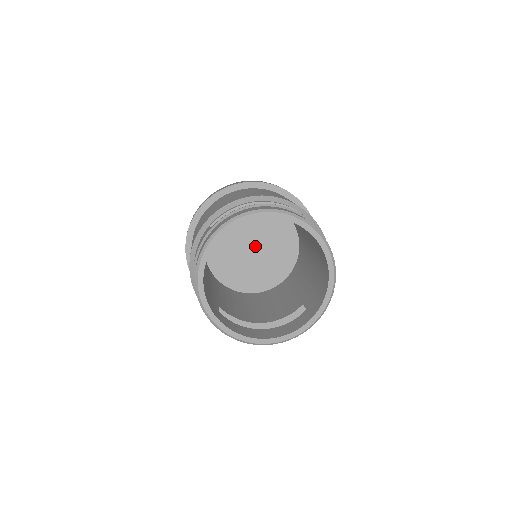
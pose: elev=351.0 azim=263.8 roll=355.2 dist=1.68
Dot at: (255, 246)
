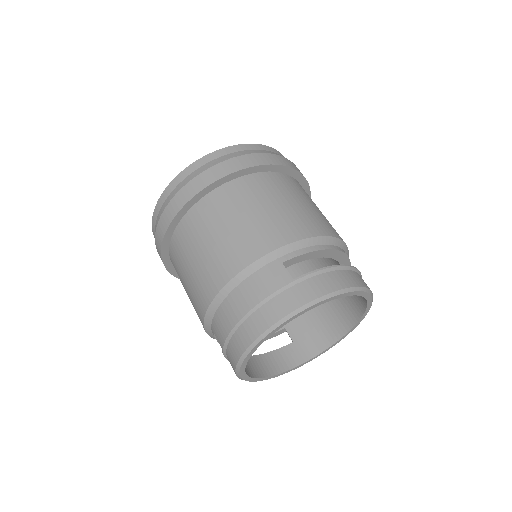
Dot at: occluded
